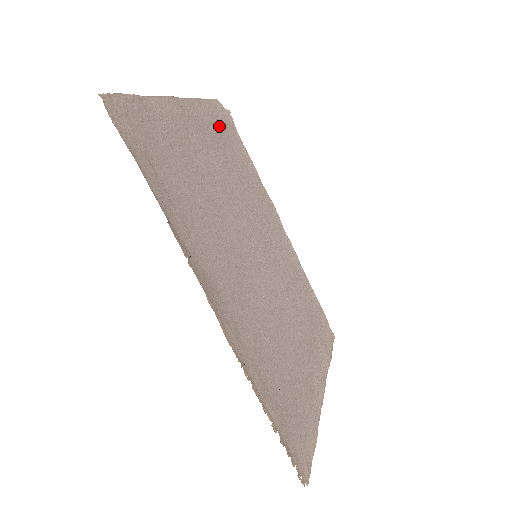
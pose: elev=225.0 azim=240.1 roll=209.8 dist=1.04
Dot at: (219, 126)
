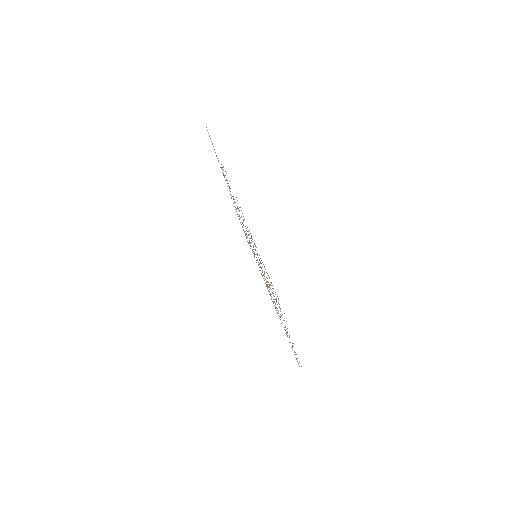
Dot at: occluded
